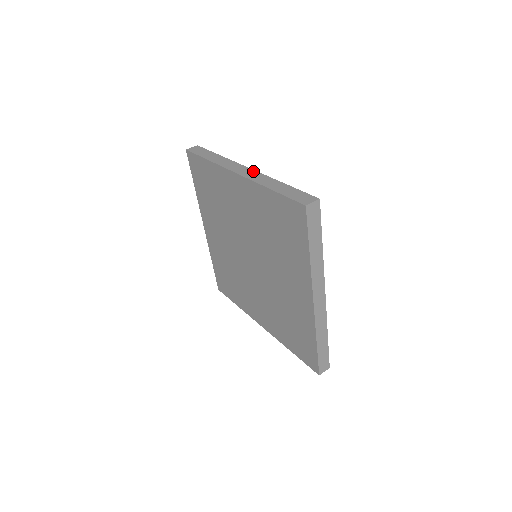
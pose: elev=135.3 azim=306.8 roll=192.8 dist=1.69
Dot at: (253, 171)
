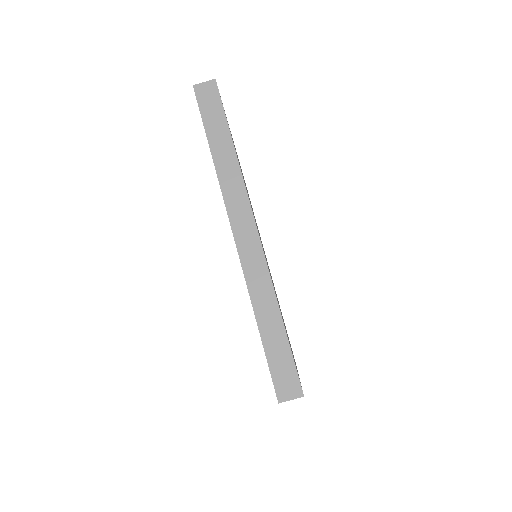
Dot at: (258, 247)
